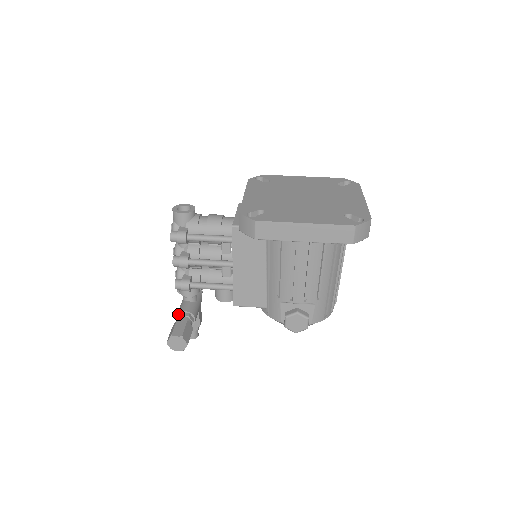
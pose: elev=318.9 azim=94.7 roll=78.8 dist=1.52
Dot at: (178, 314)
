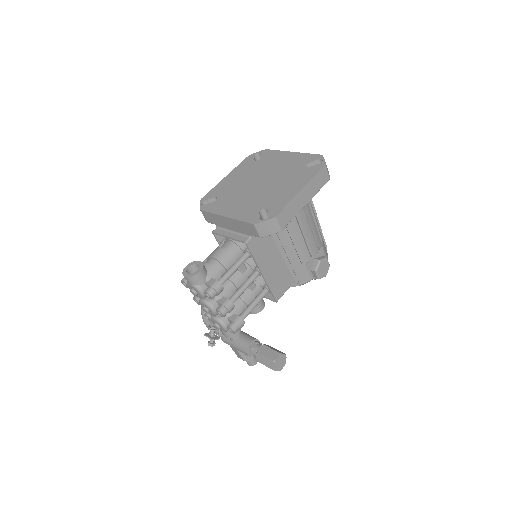
Dot at: (247, 350)
